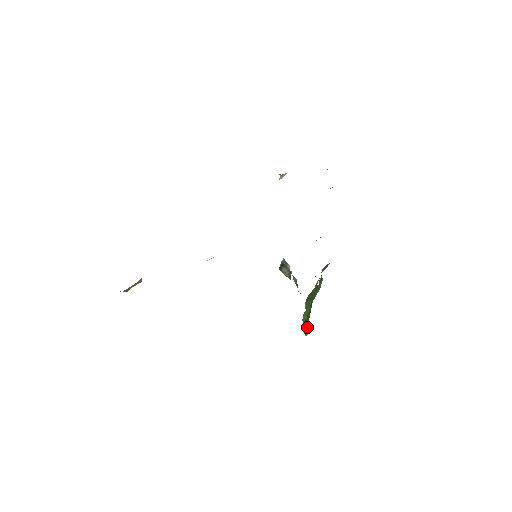
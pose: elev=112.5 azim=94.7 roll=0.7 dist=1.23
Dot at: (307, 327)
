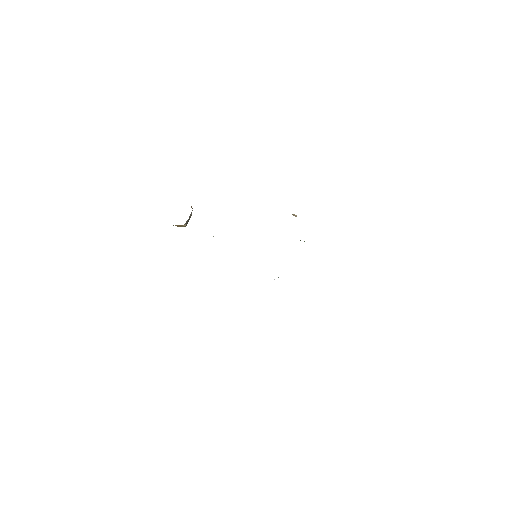
Dot at: occluded
